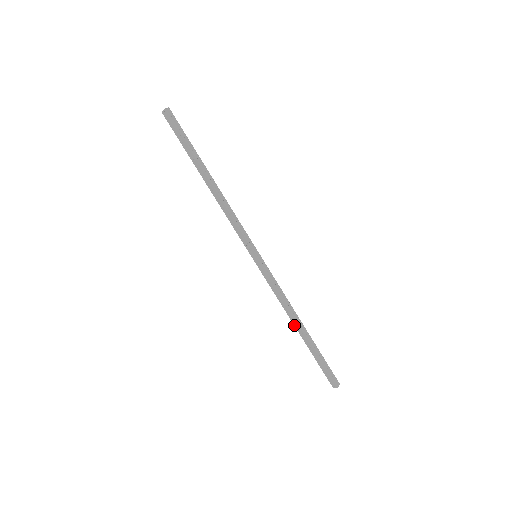
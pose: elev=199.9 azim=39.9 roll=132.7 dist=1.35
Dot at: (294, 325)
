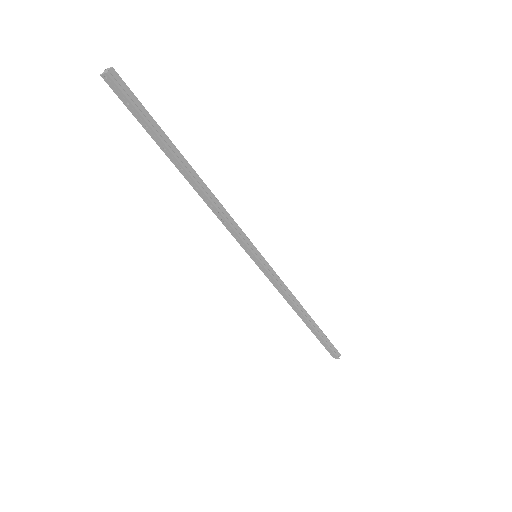
Dot at: (298, 315)
